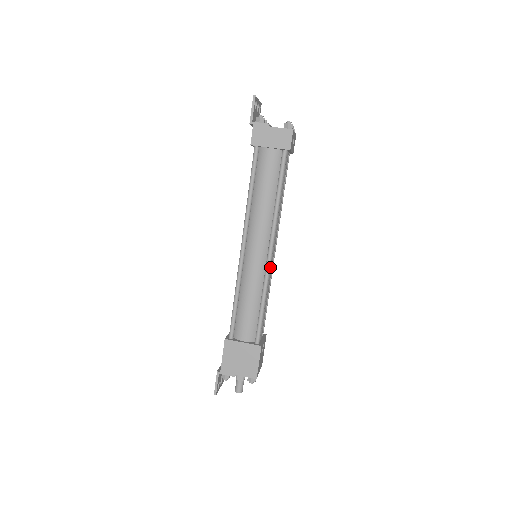
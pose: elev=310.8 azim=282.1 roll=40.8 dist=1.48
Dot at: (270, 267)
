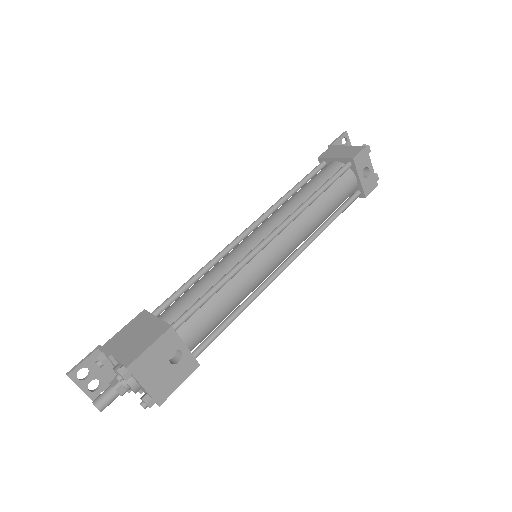
Dot at: (260, 261)
